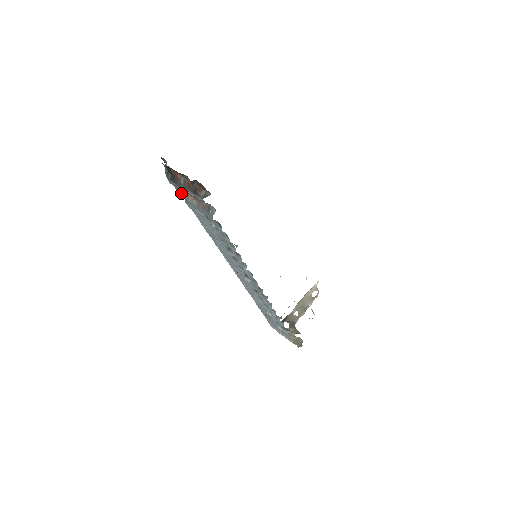
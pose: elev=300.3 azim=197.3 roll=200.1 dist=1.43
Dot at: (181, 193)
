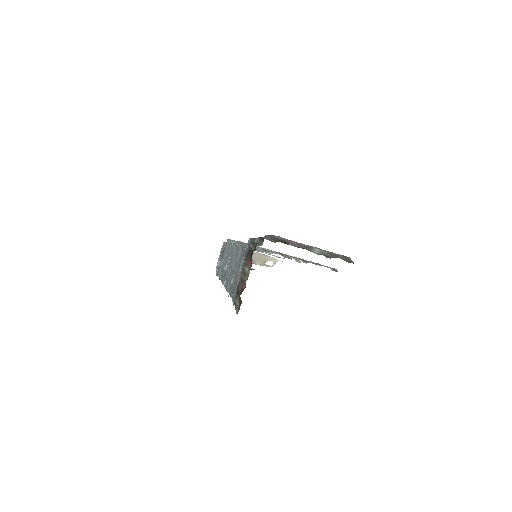
Dot at: occluded
